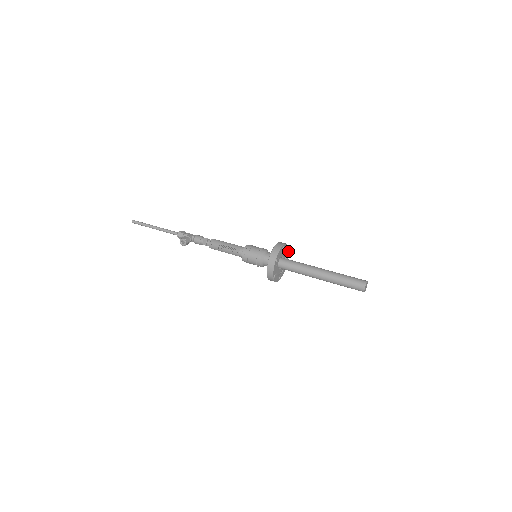
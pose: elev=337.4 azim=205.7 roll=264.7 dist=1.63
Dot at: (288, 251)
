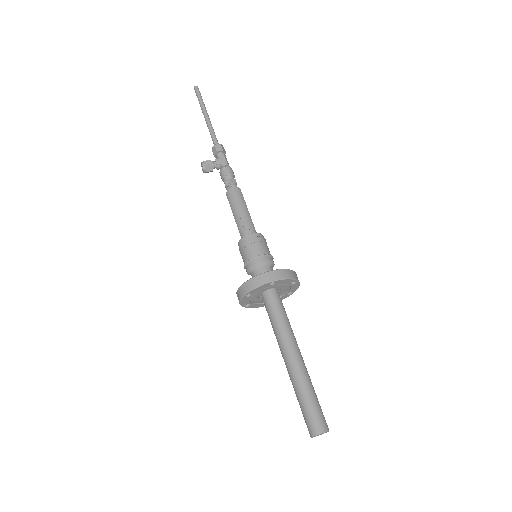
Dot at: (297, 282)
